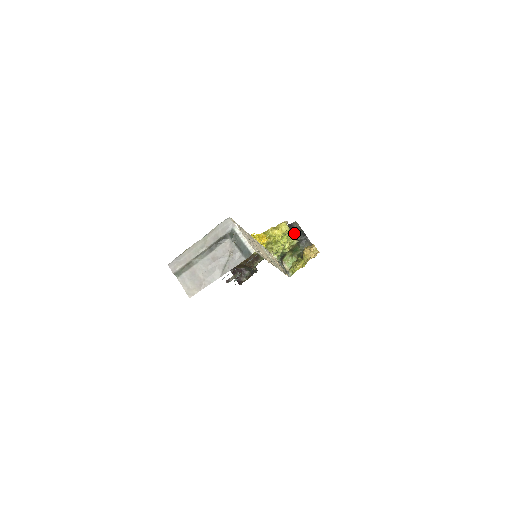
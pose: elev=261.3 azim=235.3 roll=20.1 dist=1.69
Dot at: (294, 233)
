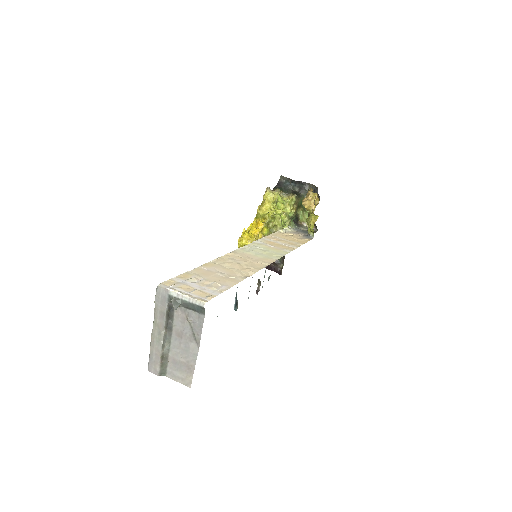
Dot at: (287, 189)
